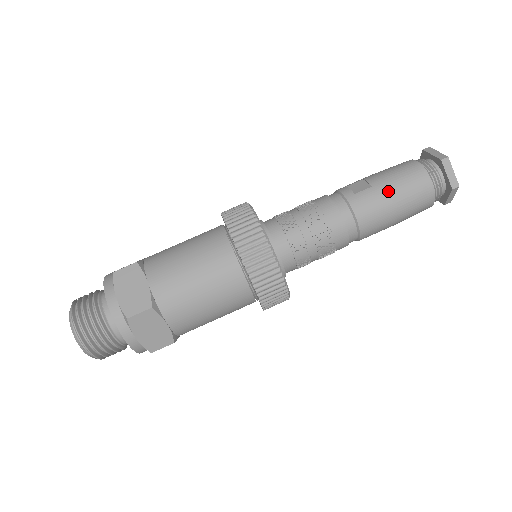
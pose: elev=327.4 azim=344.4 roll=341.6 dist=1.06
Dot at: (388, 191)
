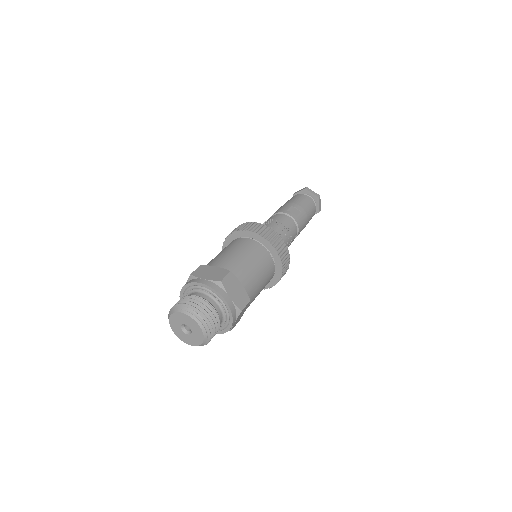
Dot at: (307, 215)
